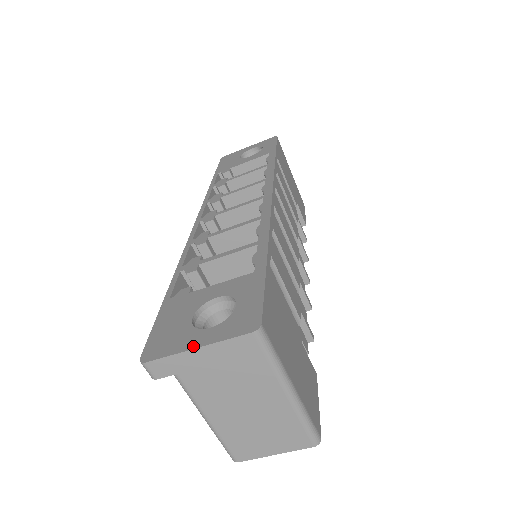
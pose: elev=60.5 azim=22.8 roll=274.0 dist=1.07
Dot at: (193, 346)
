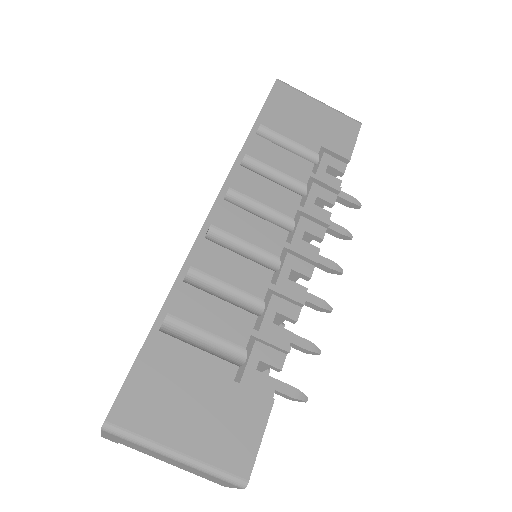
Dot at: occluded
